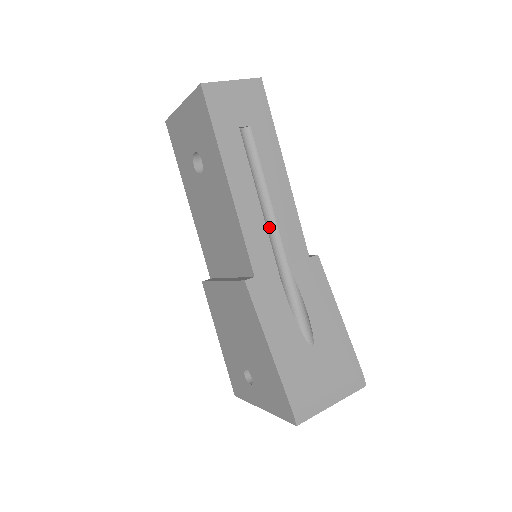
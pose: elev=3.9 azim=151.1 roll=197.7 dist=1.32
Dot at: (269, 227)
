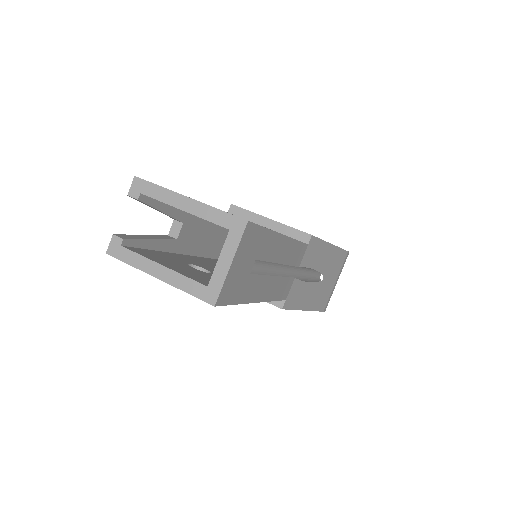
Dot at: (284, 272)
